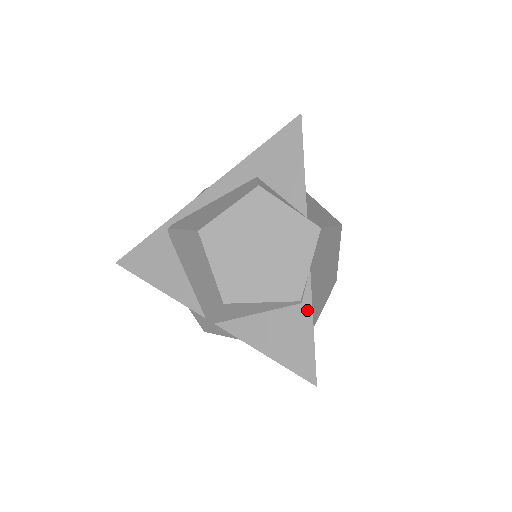
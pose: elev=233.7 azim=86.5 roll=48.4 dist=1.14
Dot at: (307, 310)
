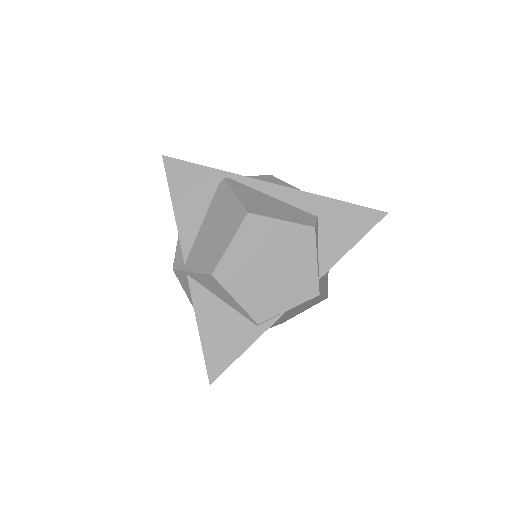
Dot at: (256, 334)
